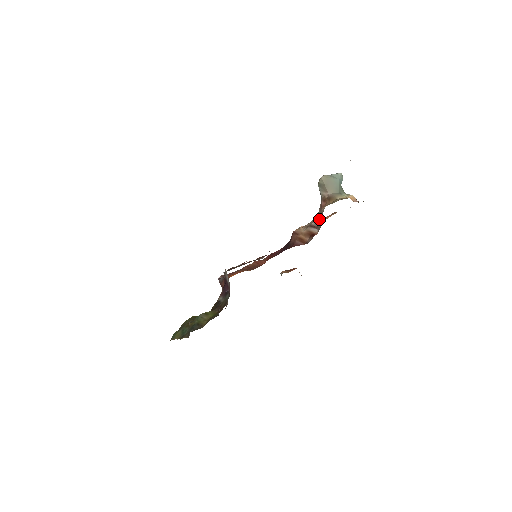
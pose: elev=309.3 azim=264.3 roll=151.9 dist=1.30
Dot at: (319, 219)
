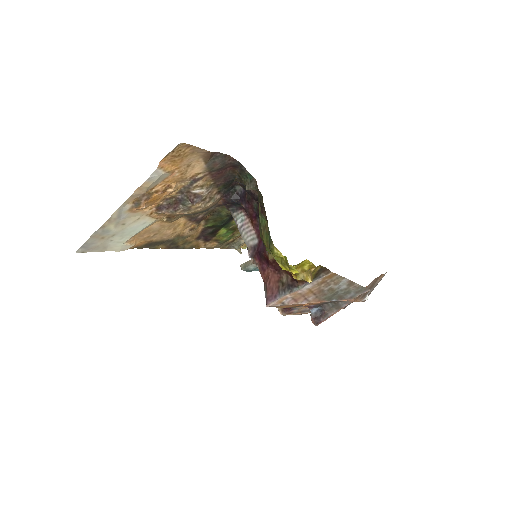
Dot at: occluded
